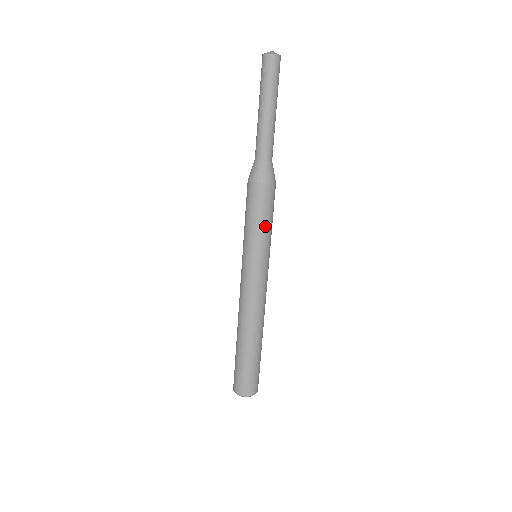
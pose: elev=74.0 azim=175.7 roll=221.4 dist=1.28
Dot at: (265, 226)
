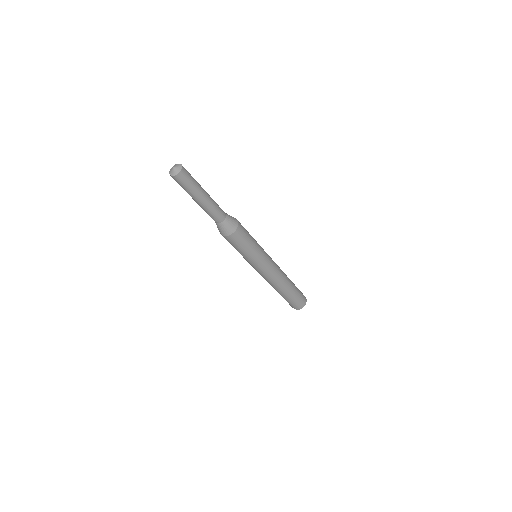
Dot at: (248, 250)
